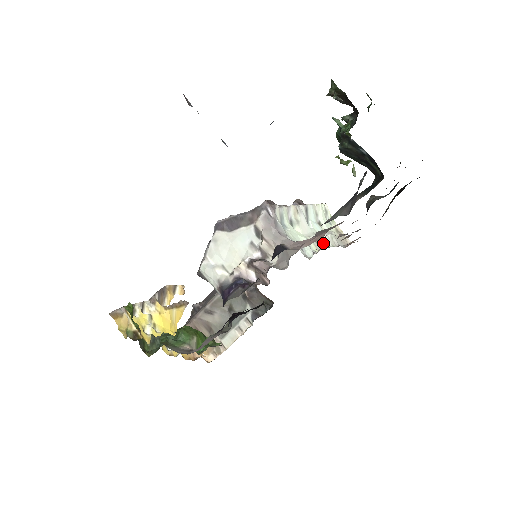
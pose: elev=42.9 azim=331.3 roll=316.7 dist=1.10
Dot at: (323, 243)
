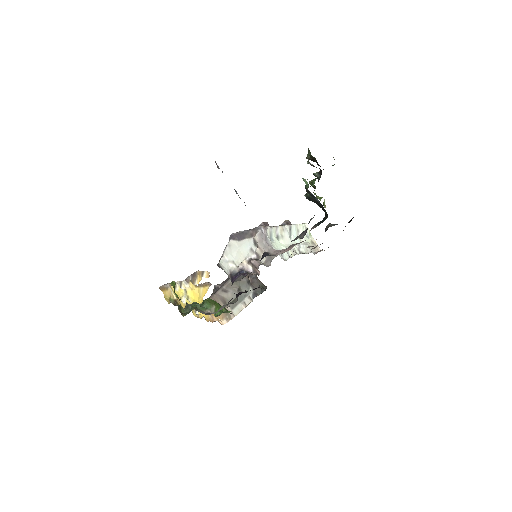
Dot at: (299, 251)
